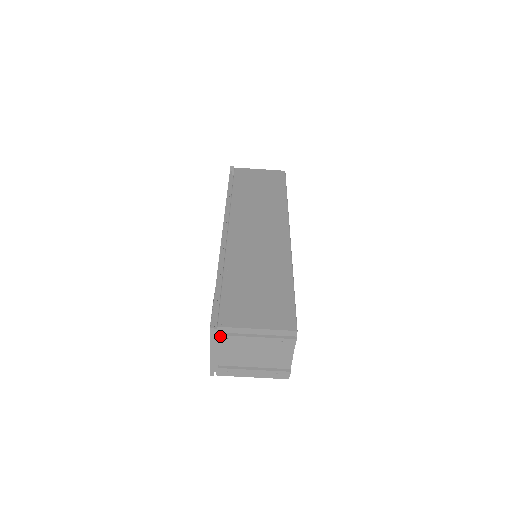
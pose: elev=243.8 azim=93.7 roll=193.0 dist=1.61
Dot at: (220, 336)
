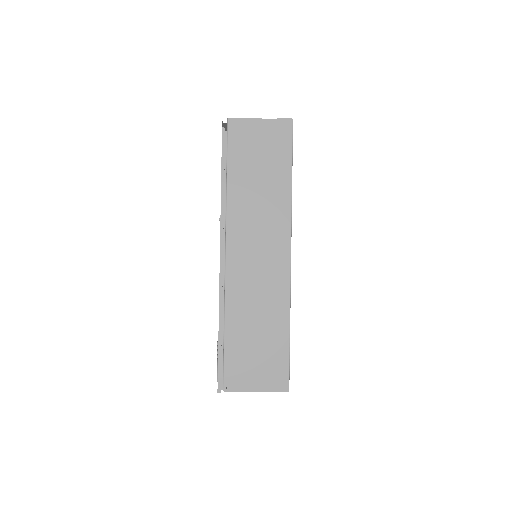
Dot at: (226, 391)
